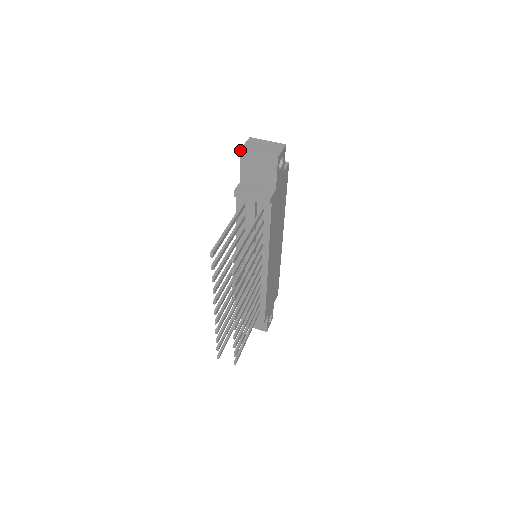
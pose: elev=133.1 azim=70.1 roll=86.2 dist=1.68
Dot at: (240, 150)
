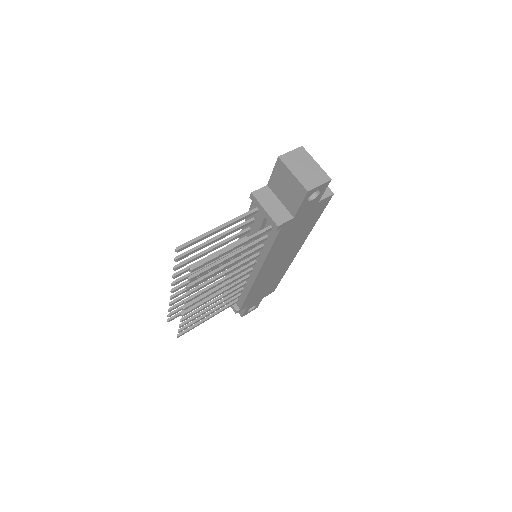
Dot at: (278, 157)
